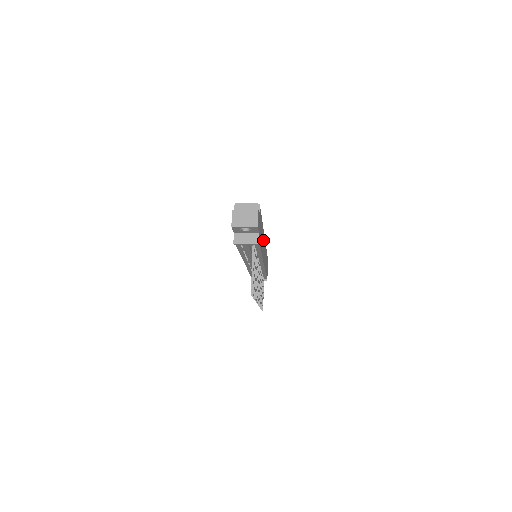
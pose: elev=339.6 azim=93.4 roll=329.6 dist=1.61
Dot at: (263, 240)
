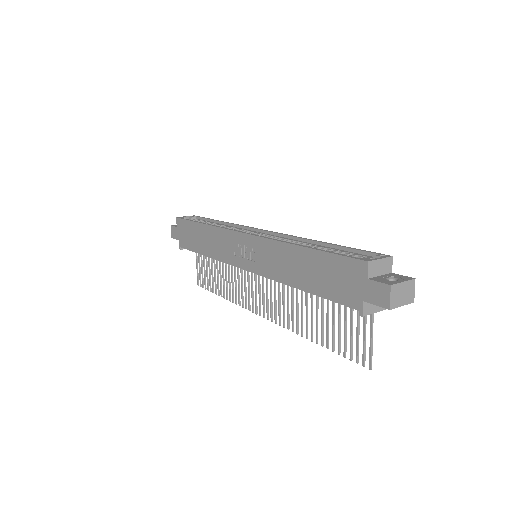
Dot at: occluded
